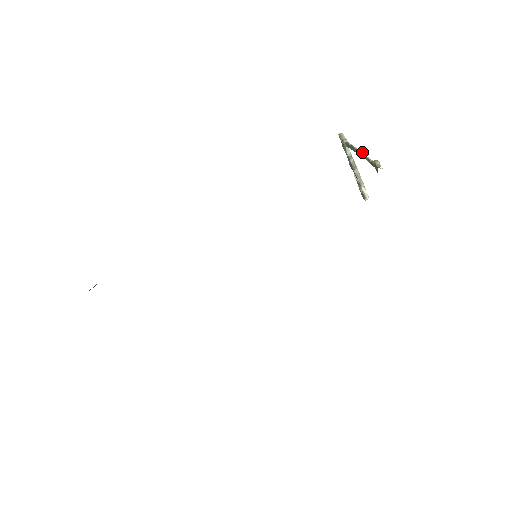
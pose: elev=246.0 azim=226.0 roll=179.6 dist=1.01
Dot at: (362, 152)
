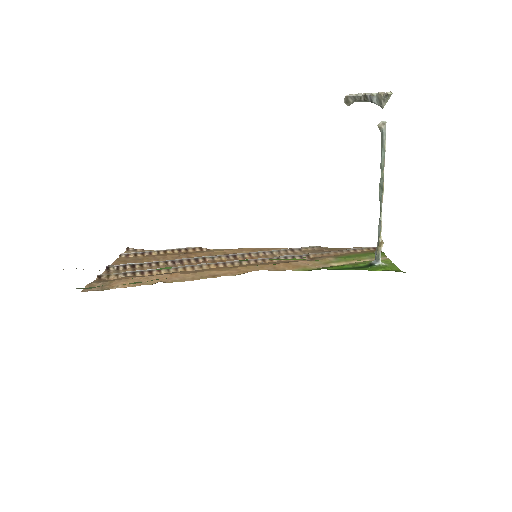
Dot at: occluded
